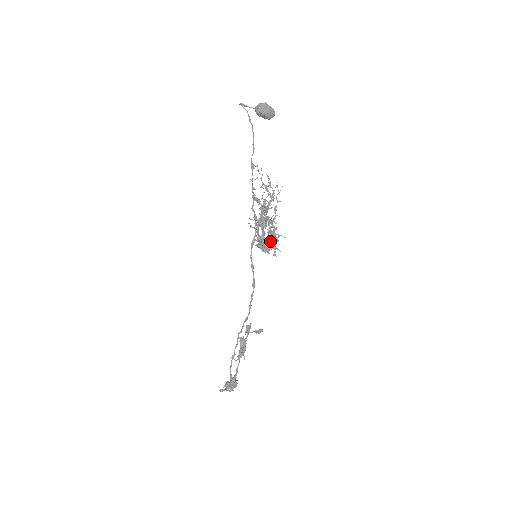
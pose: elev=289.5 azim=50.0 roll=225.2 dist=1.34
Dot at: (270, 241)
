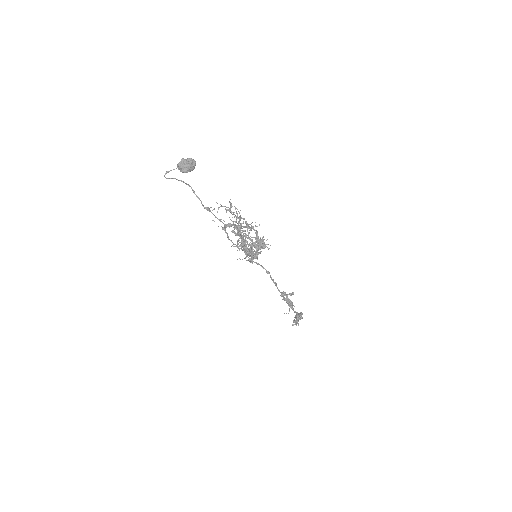
Dot at: (259, 243)
